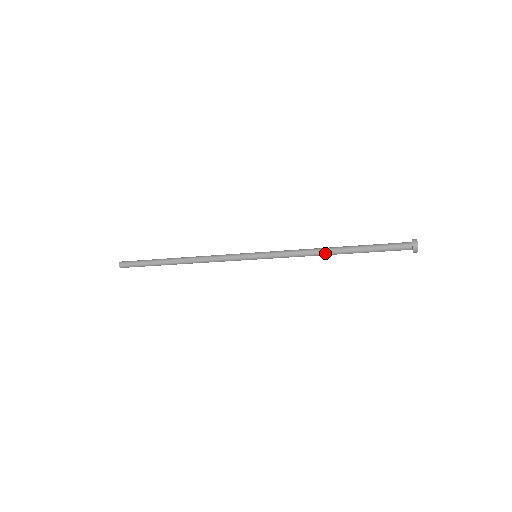
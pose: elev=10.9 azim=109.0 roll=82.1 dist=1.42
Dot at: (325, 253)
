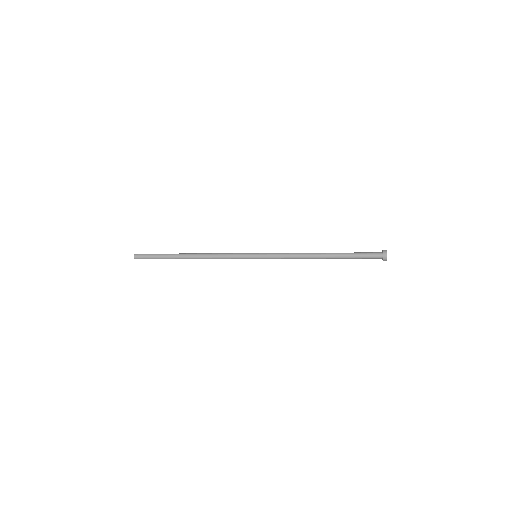
Dot at: (314, 255)
